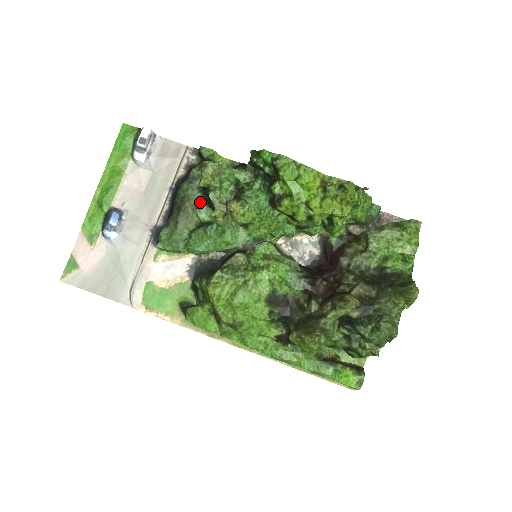
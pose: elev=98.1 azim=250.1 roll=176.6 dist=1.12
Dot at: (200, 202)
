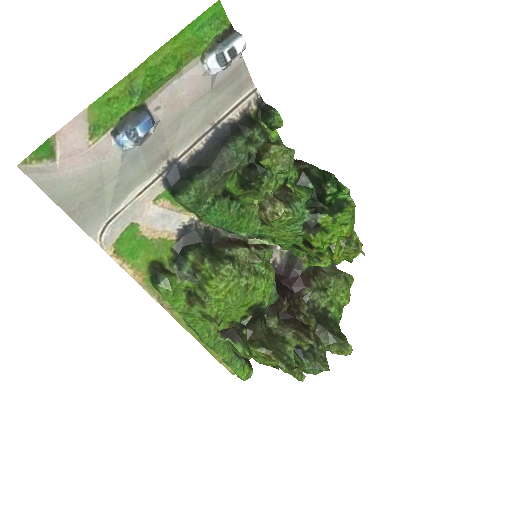
Dot at: (239, 168)
